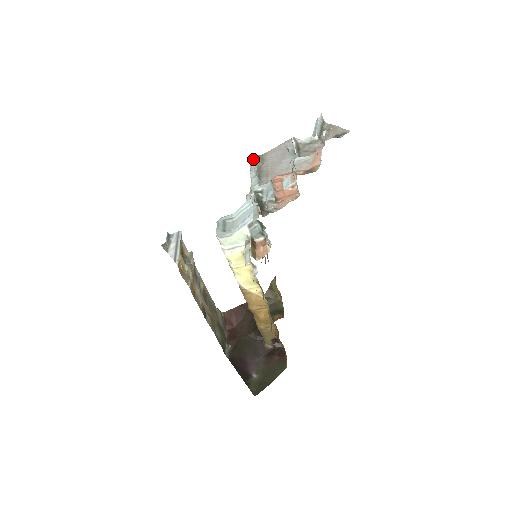
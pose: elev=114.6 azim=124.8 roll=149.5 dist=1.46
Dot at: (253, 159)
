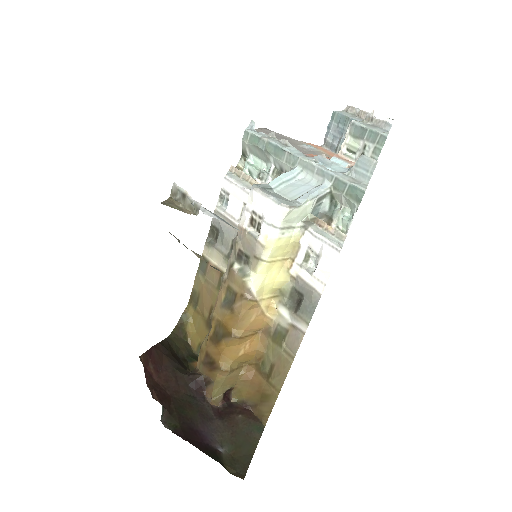
Dot at: (251, 129)
